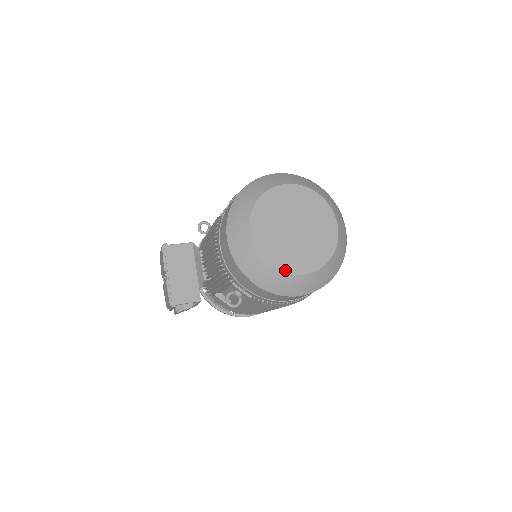
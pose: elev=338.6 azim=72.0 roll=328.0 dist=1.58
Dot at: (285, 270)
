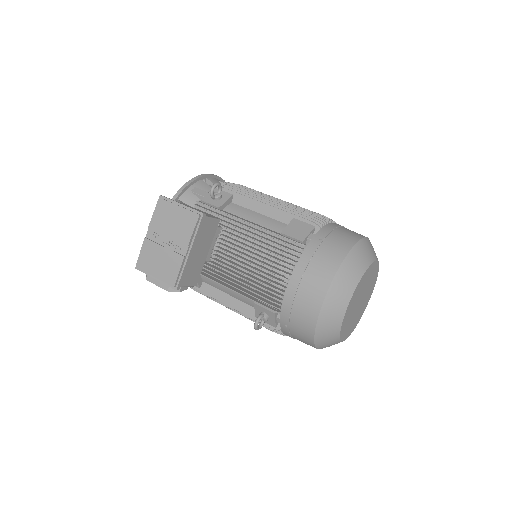
Dot at: (342, 337)
